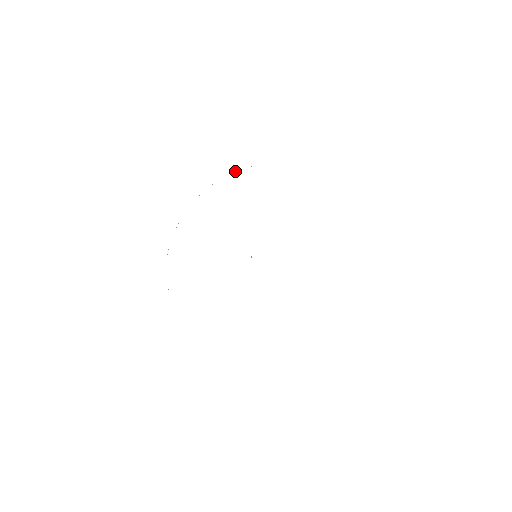
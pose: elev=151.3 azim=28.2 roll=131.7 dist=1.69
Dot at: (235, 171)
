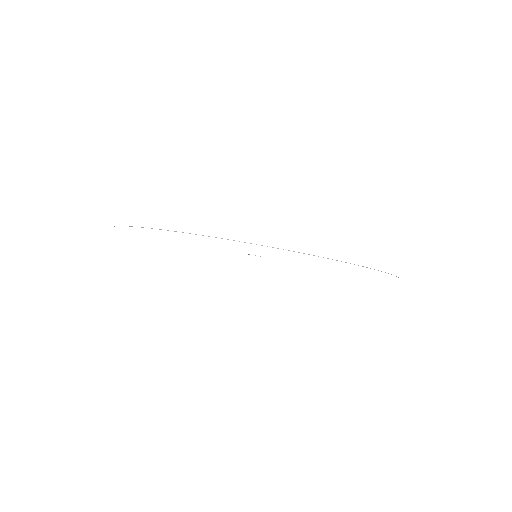
Dot at: occluded
